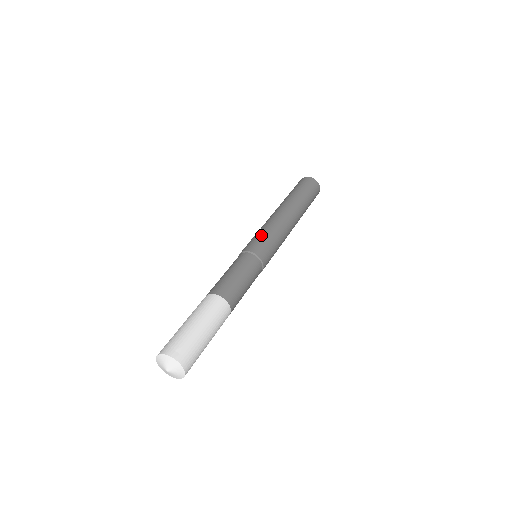
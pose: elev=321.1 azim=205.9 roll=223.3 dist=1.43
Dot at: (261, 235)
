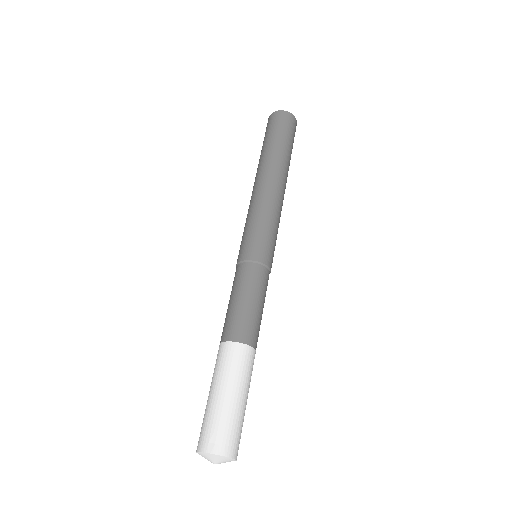
Dot at: (248, 230)
